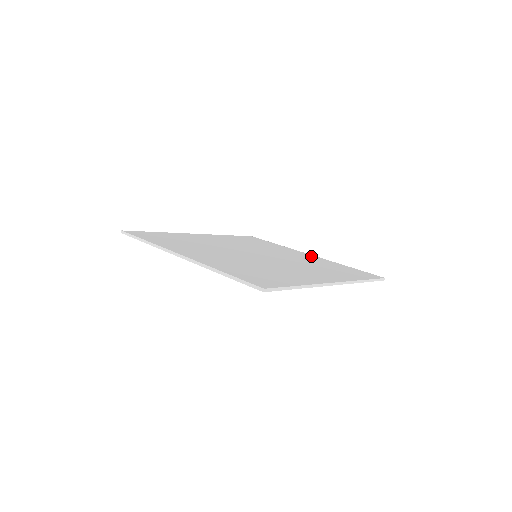
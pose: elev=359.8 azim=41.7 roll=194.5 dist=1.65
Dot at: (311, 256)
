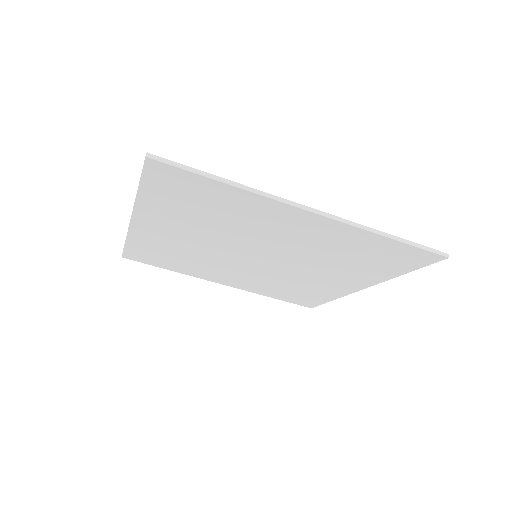
Dot at: occluded
